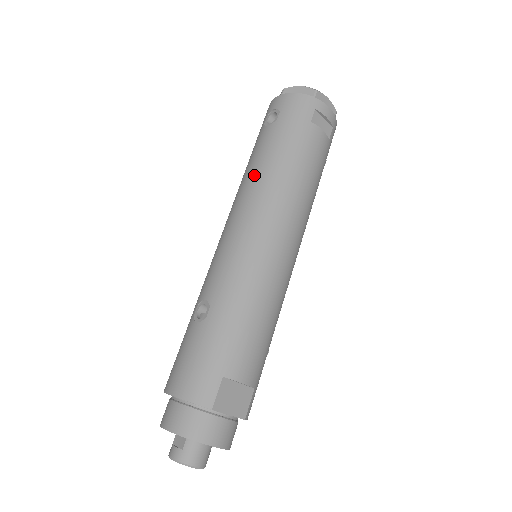
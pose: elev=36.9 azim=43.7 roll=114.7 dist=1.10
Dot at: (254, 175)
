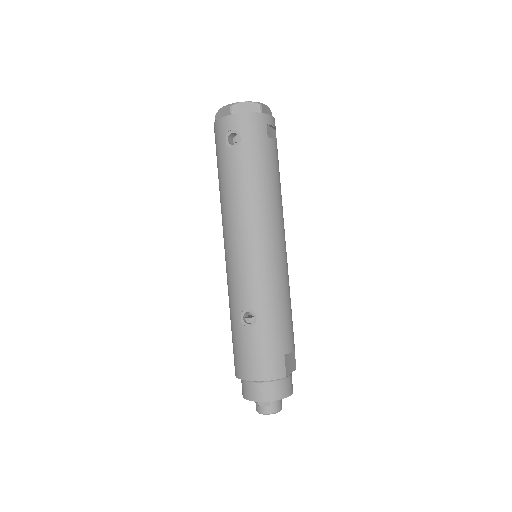
Dot at: (243, 198)
